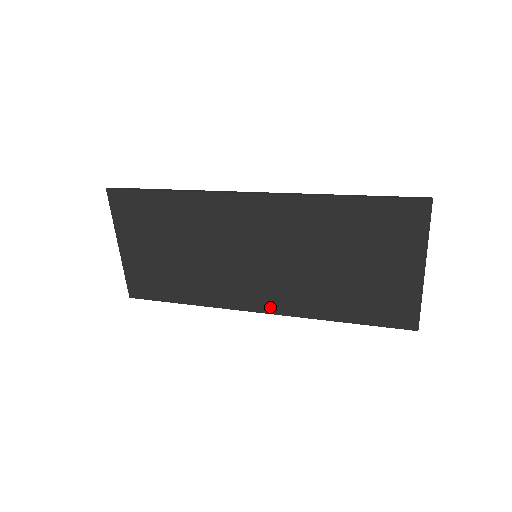
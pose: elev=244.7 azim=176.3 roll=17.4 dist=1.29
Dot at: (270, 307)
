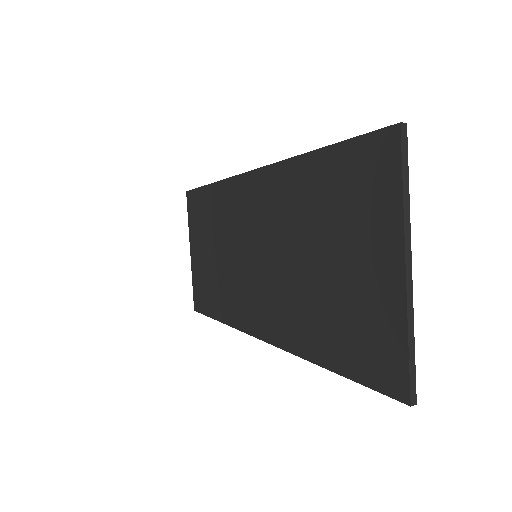
Dot at: (265, 331)
